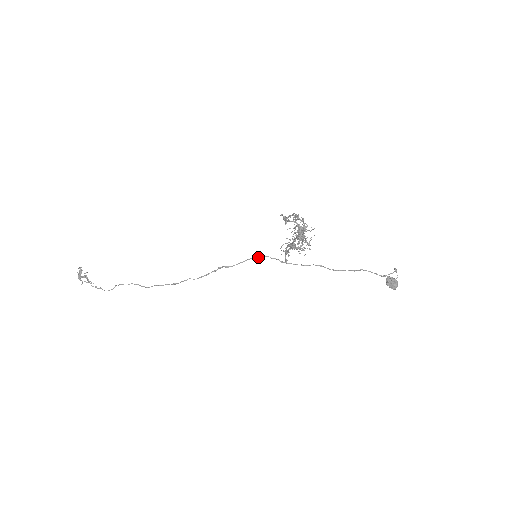
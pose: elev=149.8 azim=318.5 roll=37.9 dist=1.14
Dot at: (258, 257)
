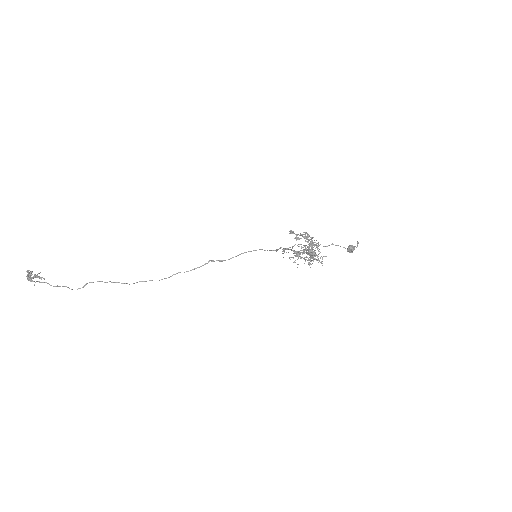
Dot at: occluded
